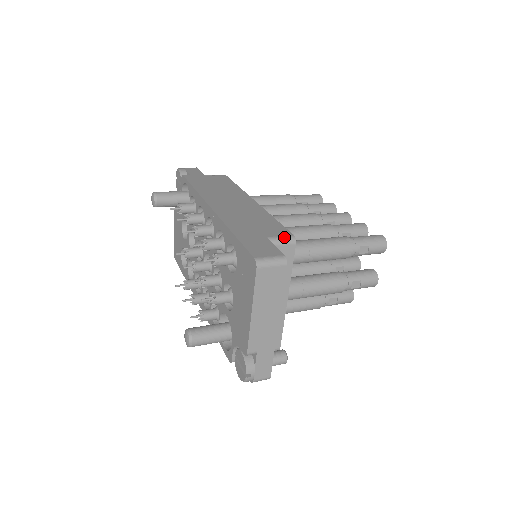
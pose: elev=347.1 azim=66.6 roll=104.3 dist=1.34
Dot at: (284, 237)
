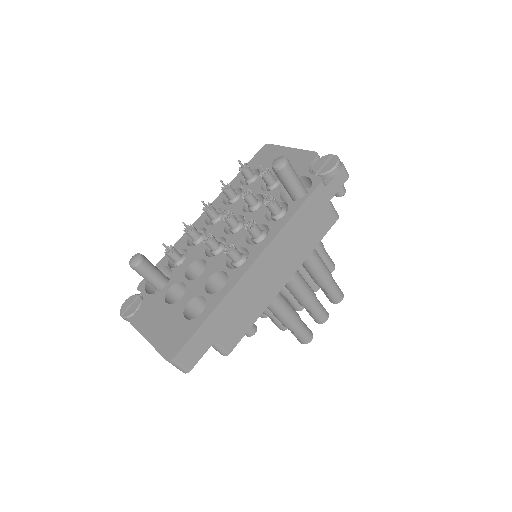
Dot at: occluded
